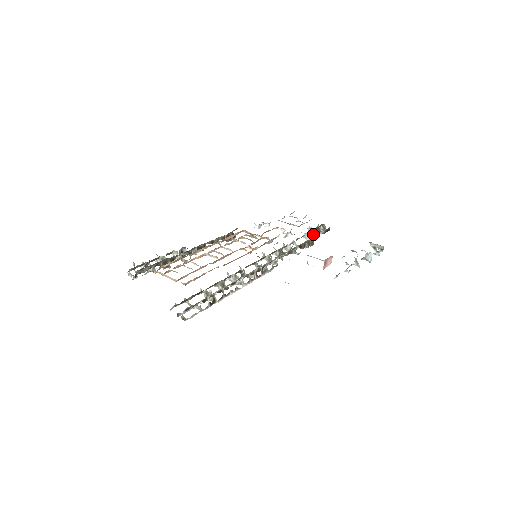
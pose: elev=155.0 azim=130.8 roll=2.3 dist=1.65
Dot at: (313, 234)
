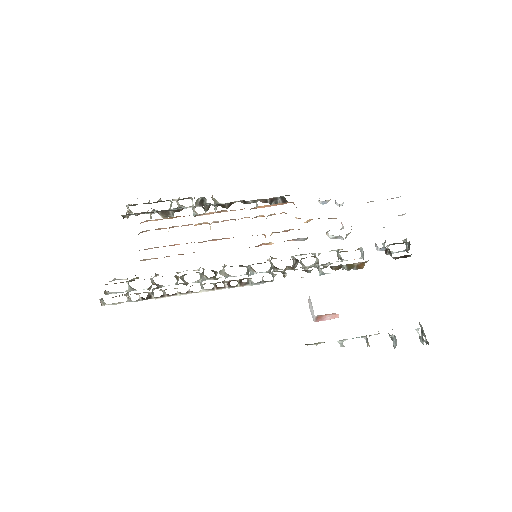
Dot at: occluded
